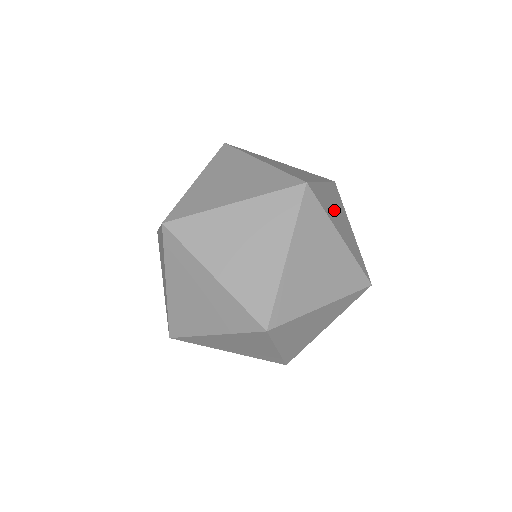
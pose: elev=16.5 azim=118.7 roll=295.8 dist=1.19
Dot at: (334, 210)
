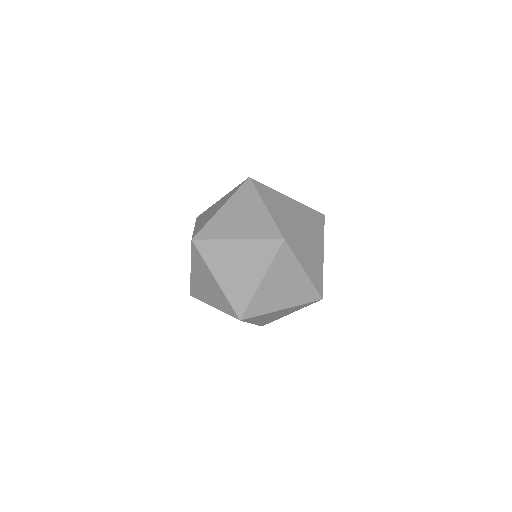
Dot at: (276, 292)
